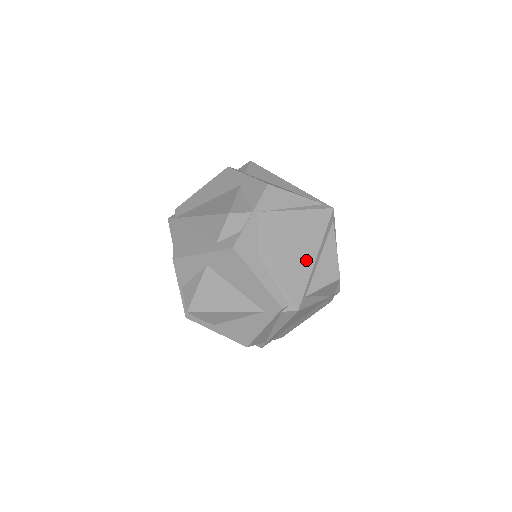
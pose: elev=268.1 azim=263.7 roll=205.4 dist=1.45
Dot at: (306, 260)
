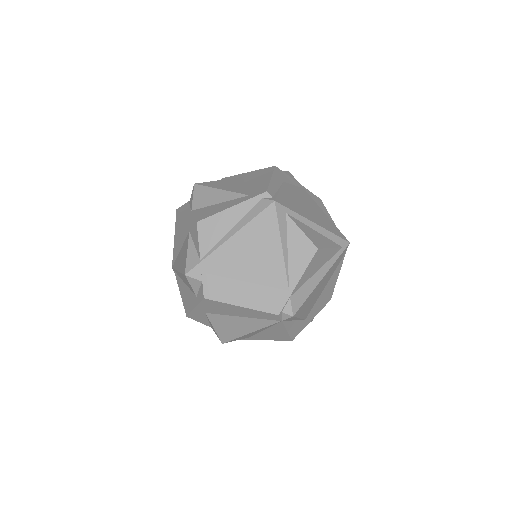
Dot at: (307, 215)
